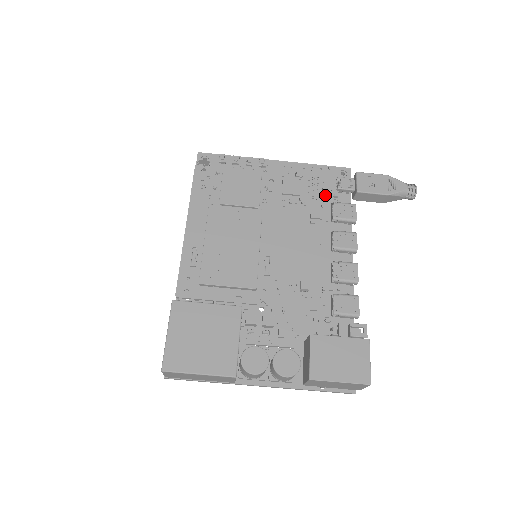
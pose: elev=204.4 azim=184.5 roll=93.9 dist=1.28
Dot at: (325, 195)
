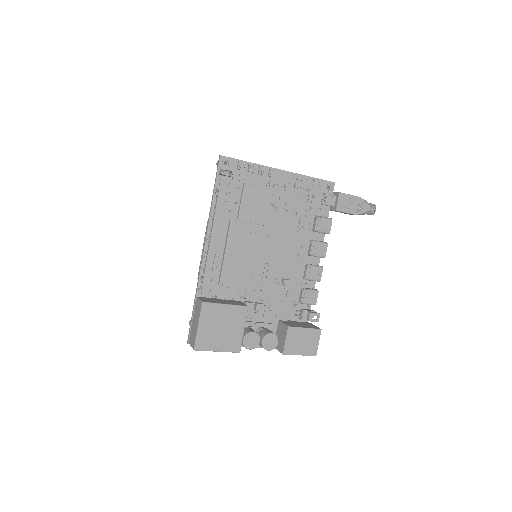
Dot at: (312, 206)
